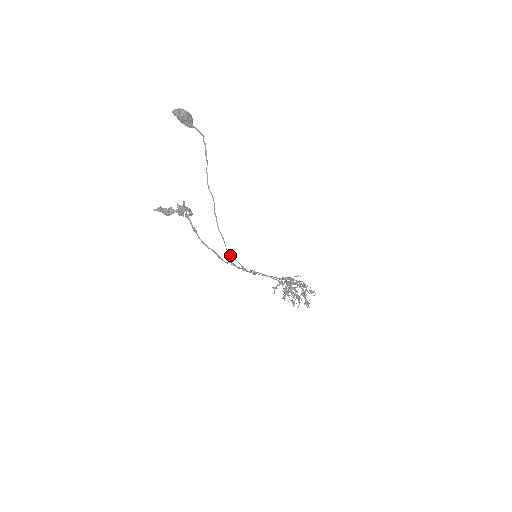
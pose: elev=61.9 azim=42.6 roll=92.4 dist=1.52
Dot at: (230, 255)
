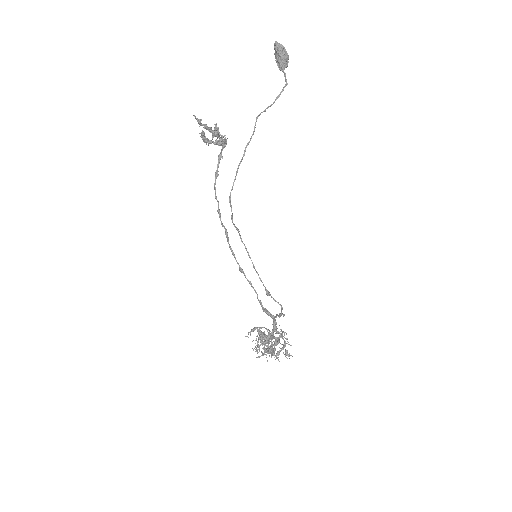
Dot at: (229, 200)
